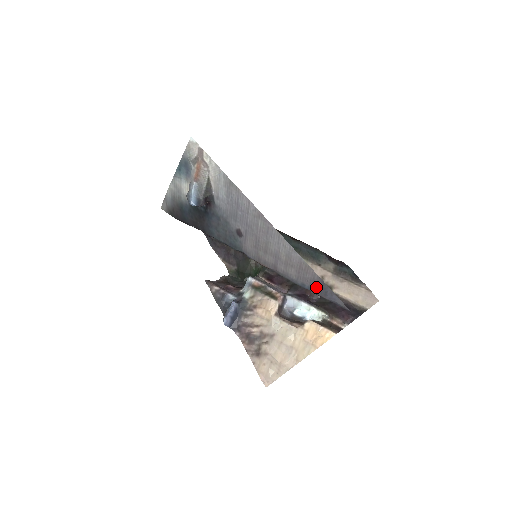
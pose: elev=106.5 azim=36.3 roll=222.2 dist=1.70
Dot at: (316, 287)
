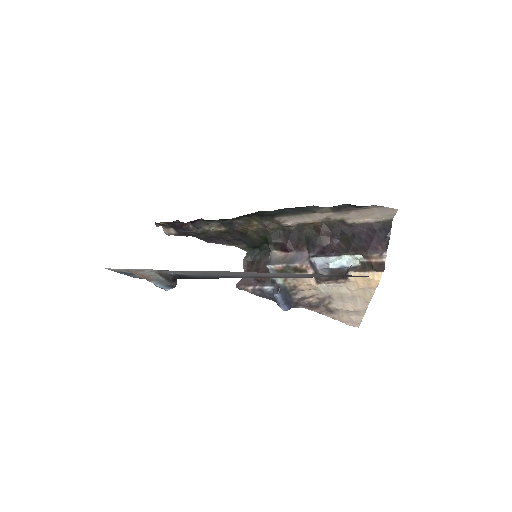
Dot at: (335, 276)
